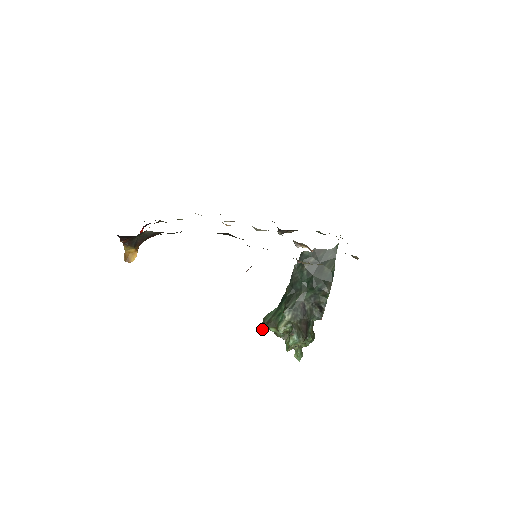
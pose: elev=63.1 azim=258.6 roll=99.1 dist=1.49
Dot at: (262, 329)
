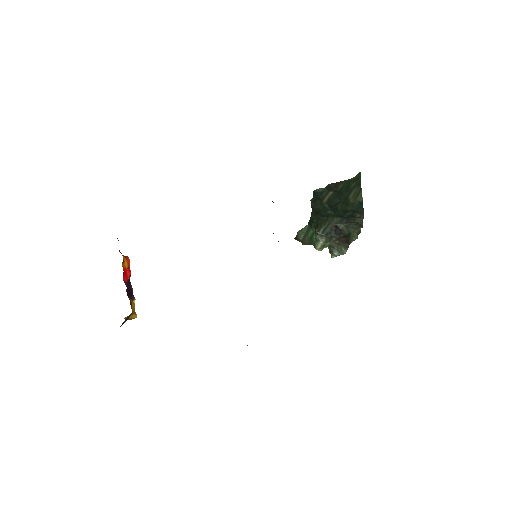
Dot at: (299, 241)
